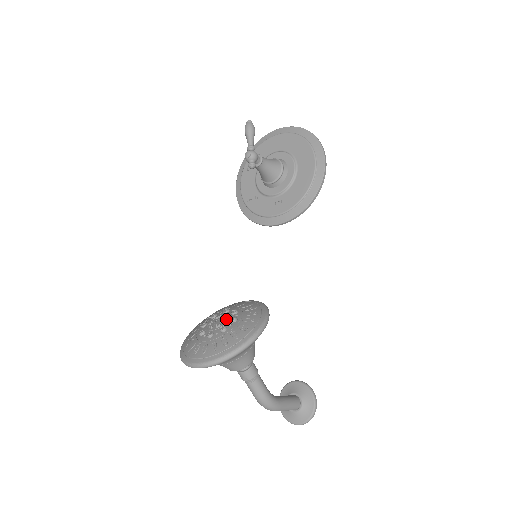
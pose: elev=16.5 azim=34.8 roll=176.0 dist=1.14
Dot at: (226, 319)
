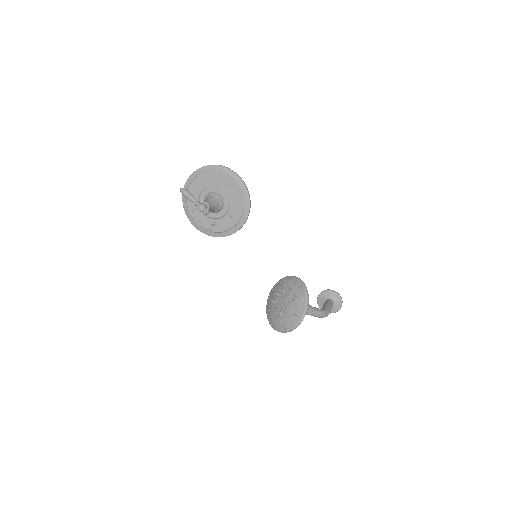
Dot at: (284, 298)
